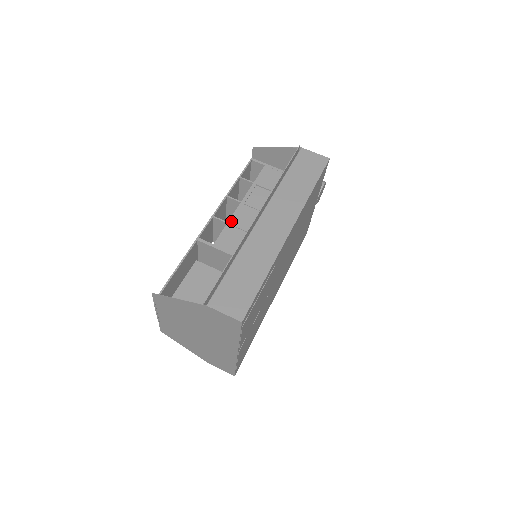
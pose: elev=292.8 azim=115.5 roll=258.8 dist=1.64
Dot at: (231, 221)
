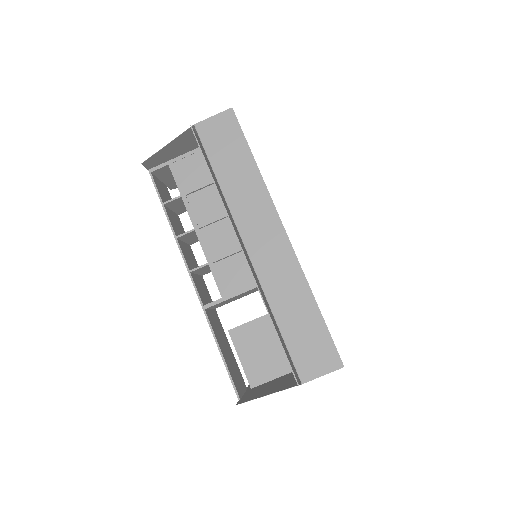
Dot at: (209, 259)
